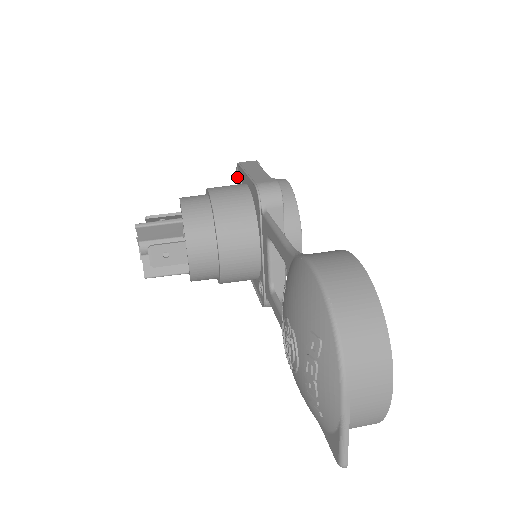
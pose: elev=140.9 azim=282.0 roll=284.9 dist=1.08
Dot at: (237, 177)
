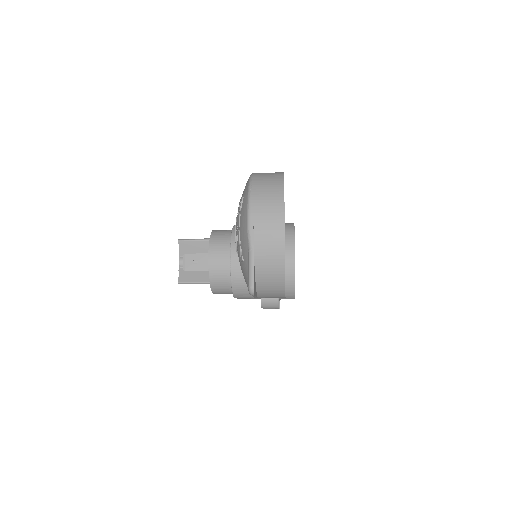
Dot at: occluded
